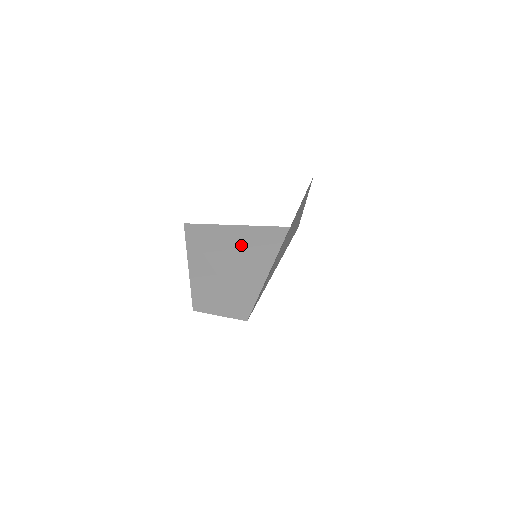
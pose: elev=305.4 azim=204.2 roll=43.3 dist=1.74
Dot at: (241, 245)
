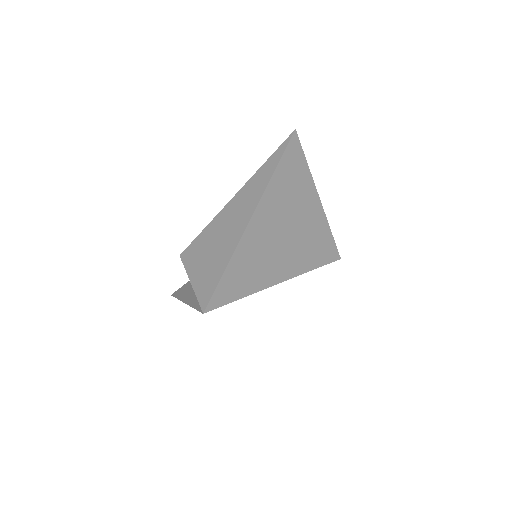
Dot at: occluded
